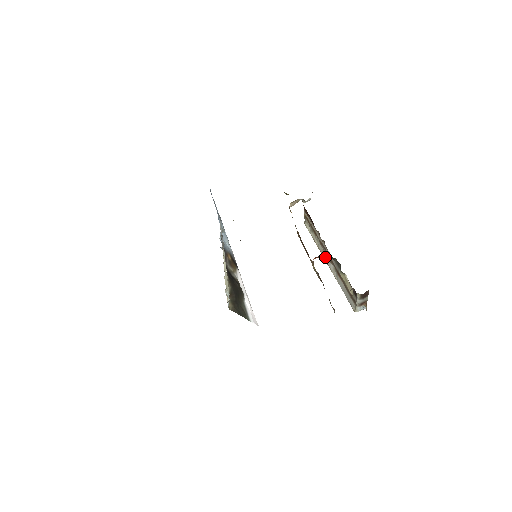
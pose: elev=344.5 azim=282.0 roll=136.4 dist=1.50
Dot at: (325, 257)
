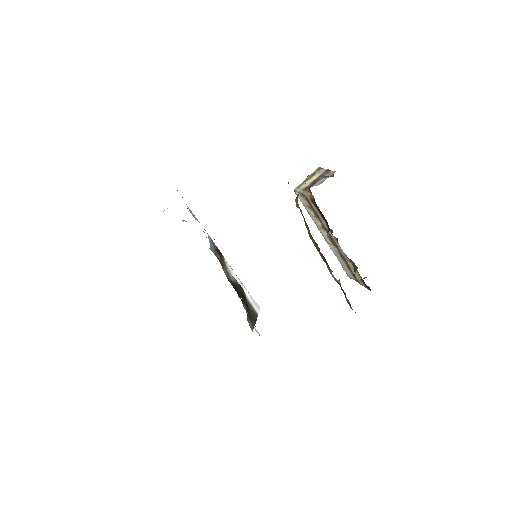
Dot at: (323, 233)
